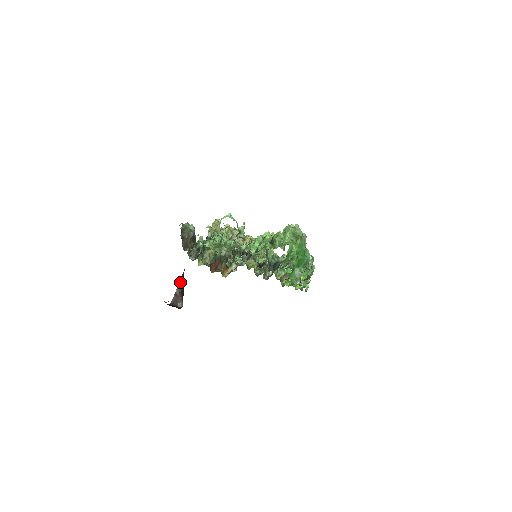
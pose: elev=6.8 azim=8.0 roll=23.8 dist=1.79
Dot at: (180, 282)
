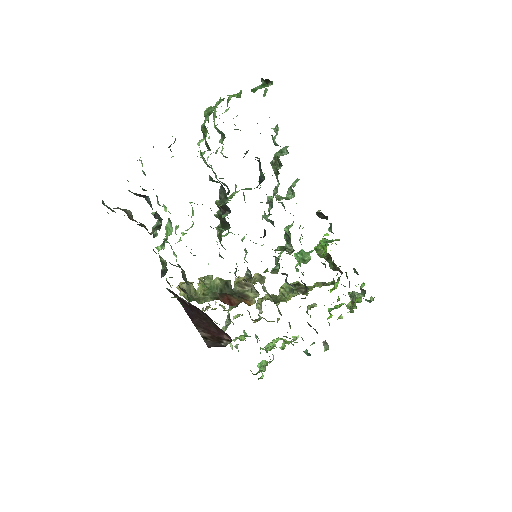
Dot at: (193, 322)
